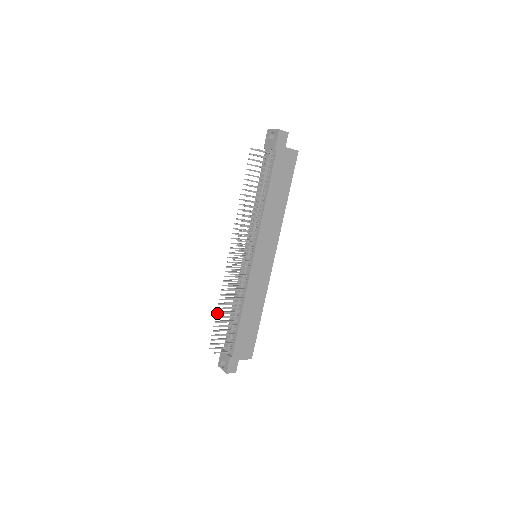
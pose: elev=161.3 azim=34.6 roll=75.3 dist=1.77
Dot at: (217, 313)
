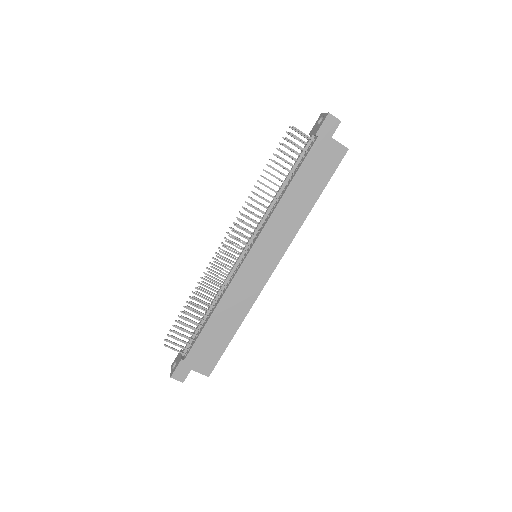
Dot at: (187, 302)
